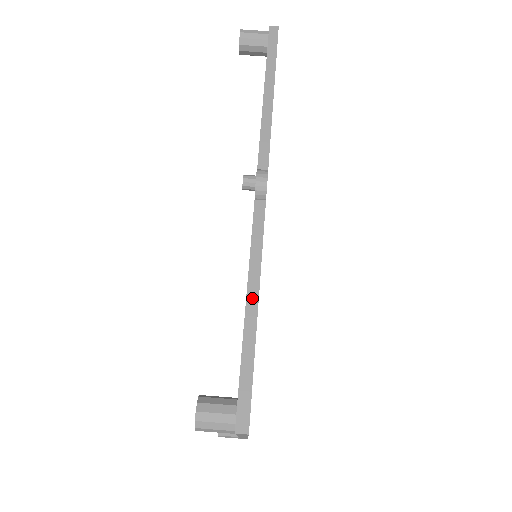
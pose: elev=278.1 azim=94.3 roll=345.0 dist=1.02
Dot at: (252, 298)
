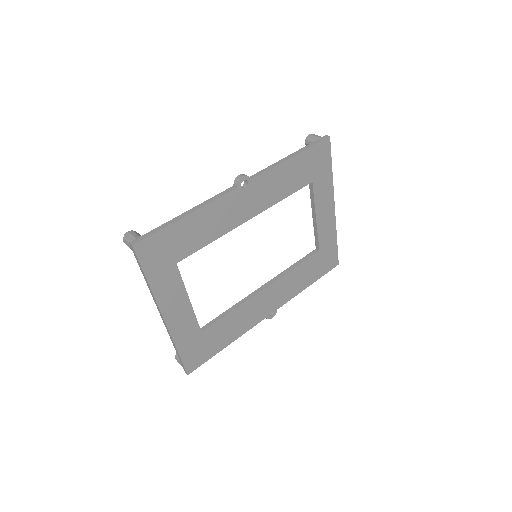
Dot at: (189, 212)
